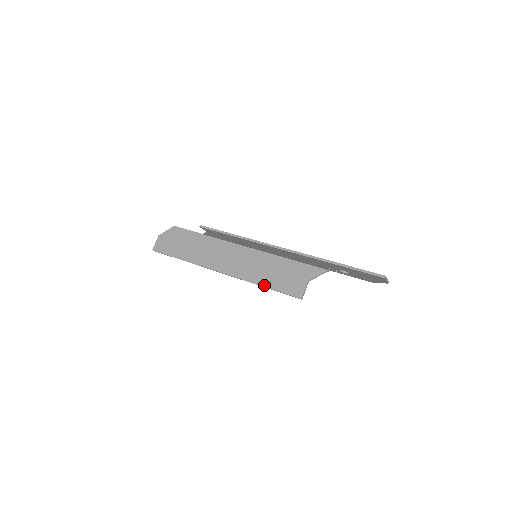
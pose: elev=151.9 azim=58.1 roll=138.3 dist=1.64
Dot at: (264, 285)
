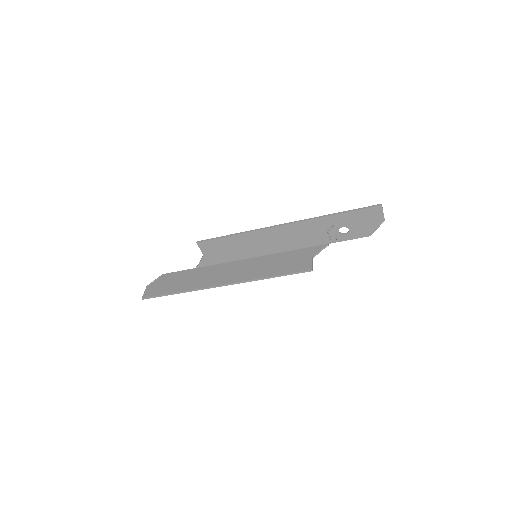
Dot at: (271, 275)
